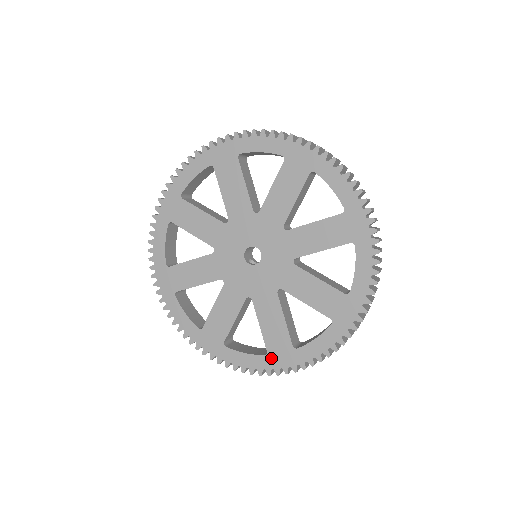
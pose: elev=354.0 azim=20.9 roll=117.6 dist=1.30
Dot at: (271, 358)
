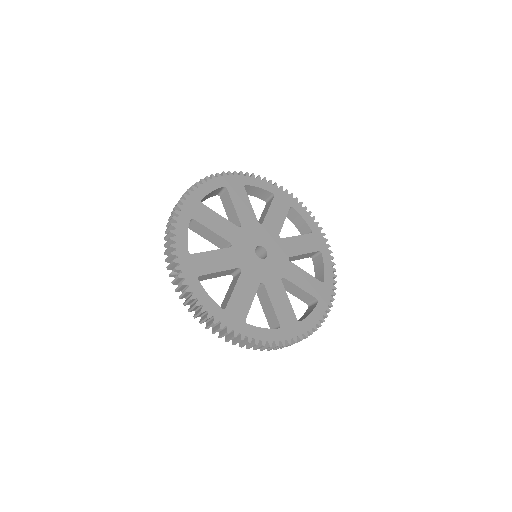
Dot at: (225, 314)
